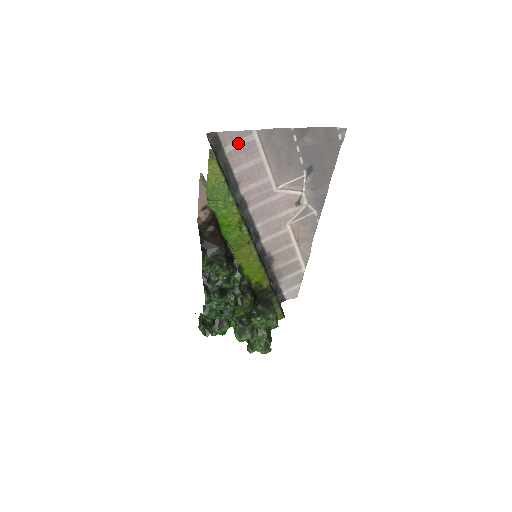
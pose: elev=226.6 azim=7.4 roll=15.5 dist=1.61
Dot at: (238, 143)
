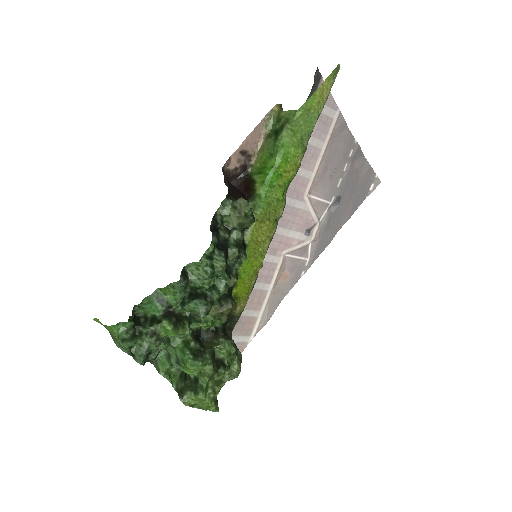
Dot at: occluded
